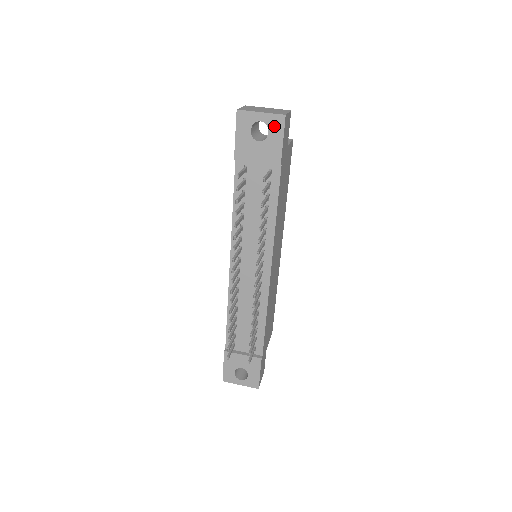
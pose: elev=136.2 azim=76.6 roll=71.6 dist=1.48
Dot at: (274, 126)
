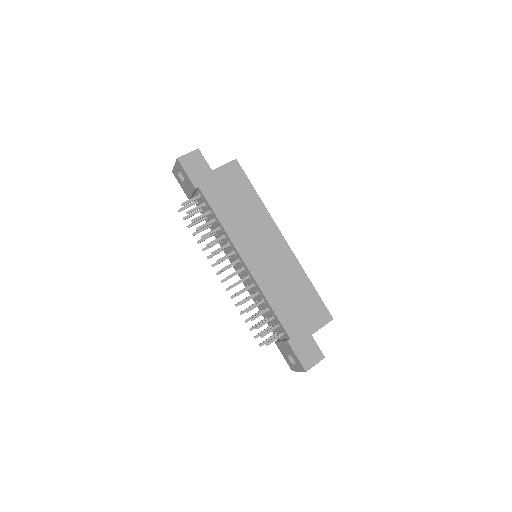
Dot at: (180, 168)
